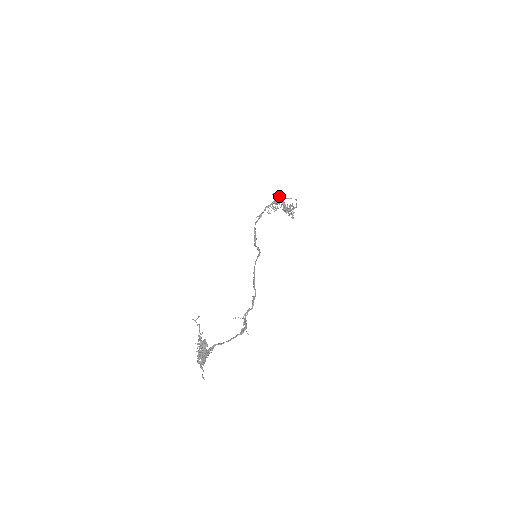
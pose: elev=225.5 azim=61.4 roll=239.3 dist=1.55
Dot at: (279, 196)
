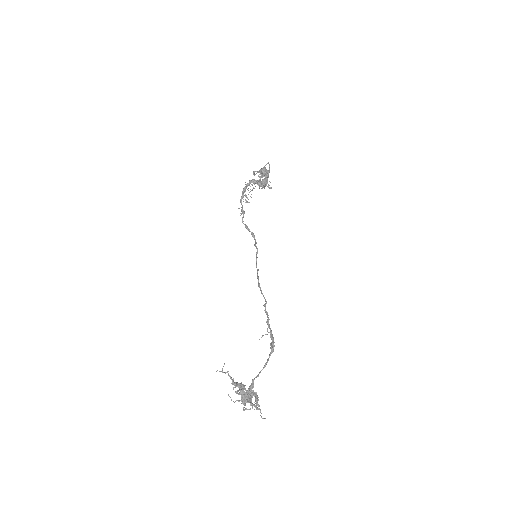
Dot at: occluded
